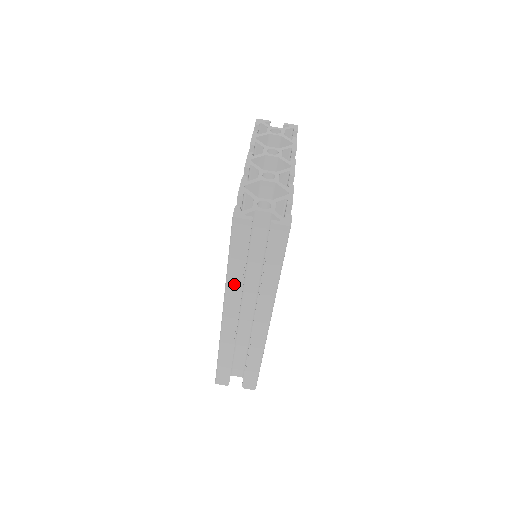
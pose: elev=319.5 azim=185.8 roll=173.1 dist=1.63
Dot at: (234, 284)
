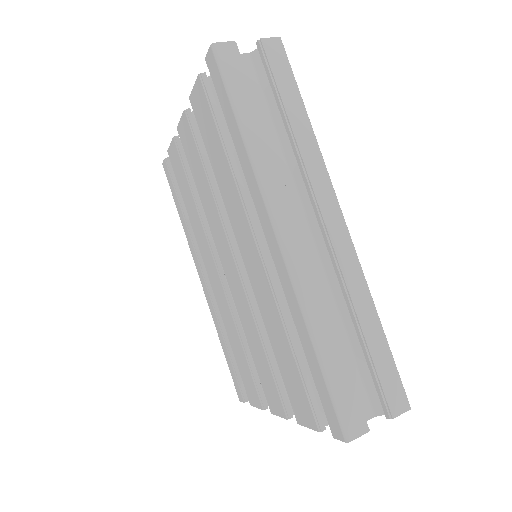
Dot at: (264, 160)
